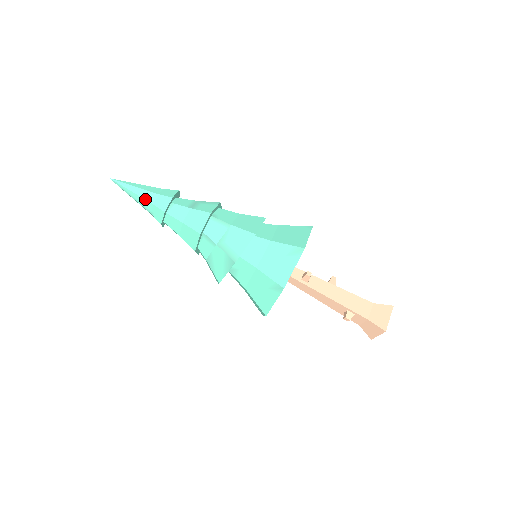
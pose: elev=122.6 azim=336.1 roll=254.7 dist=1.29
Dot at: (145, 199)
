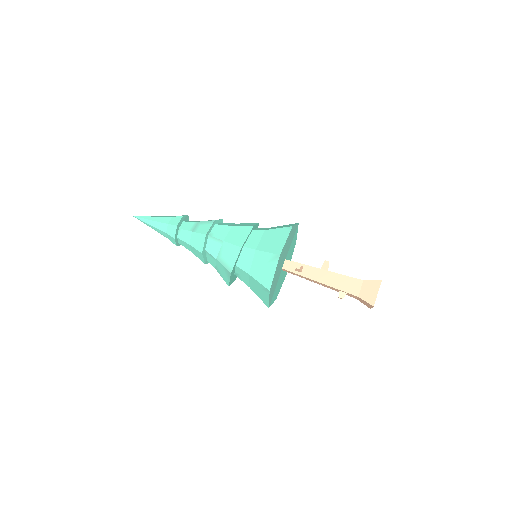
Dot at: (160, 229)
